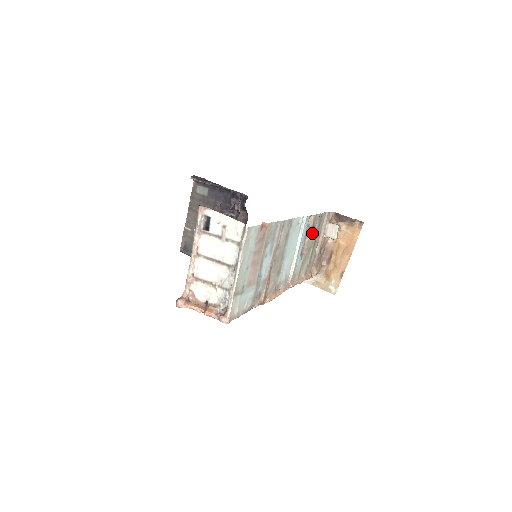
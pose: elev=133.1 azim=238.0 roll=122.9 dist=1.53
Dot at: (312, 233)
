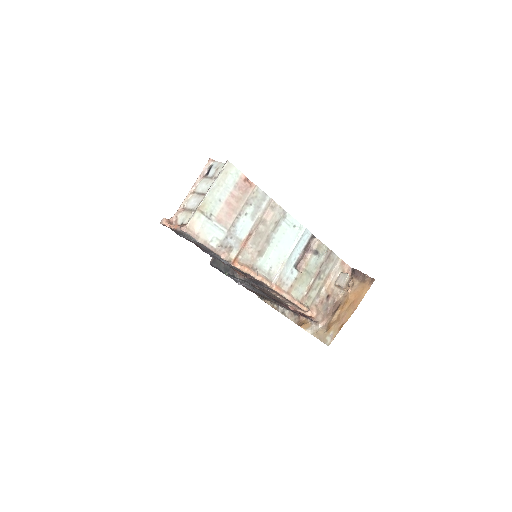
Dot at: (314, 259)
